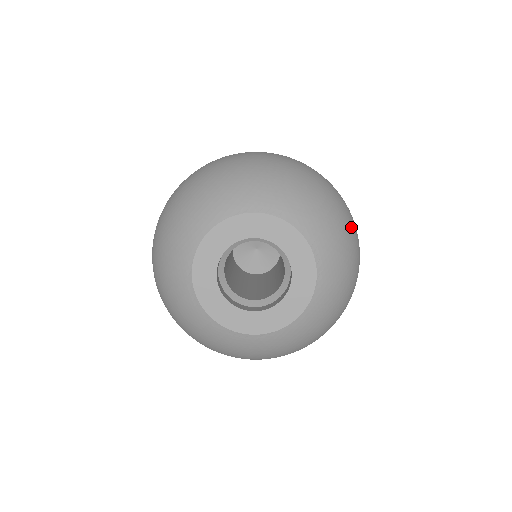
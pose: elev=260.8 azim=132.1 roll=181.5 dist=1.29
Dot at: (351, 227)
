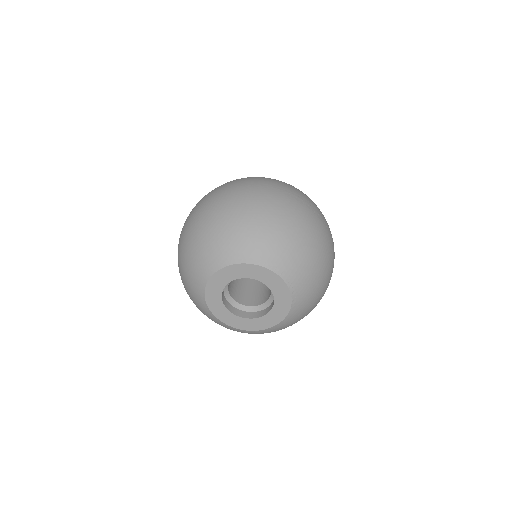
Dot at: (323, 254)
